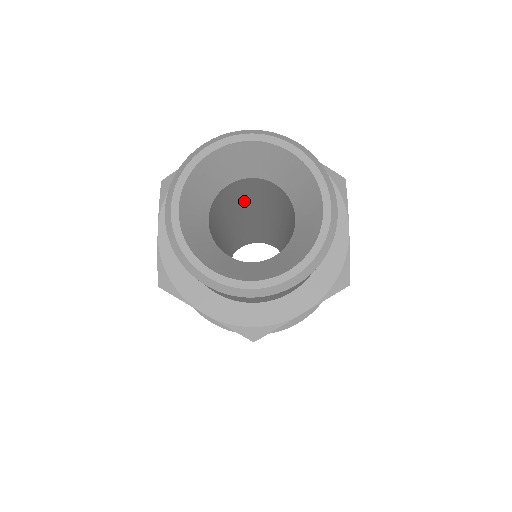
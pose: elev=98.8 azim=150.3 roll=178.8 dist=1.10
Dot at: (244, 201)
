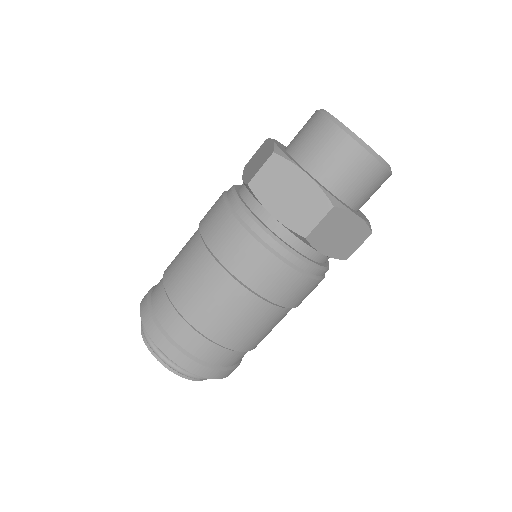
Dot at: occluded
